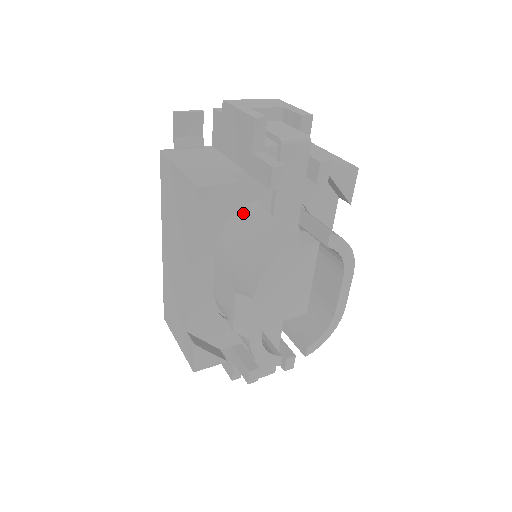
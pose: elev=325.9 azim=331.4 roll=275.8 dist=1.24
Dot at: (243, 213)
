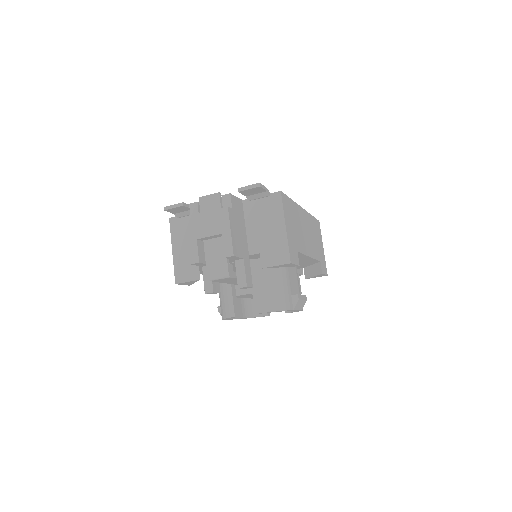
Dot at: occluded
